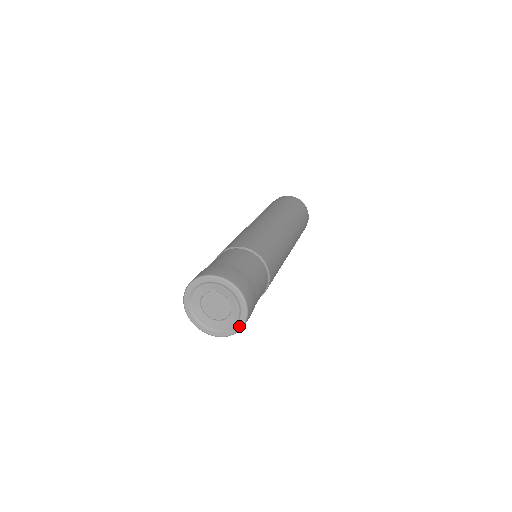
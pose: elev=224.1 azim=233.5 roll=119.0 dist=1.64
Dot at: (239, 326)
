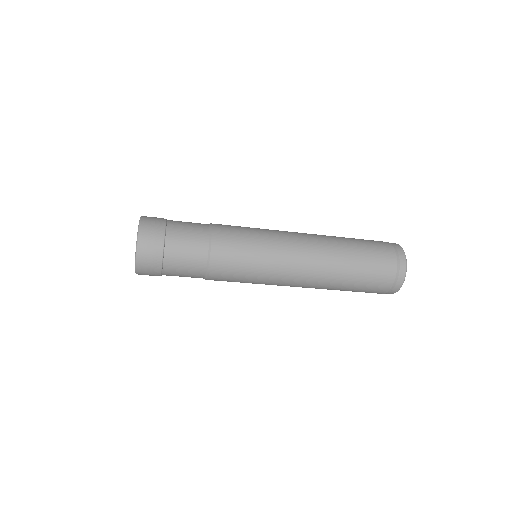
Dot at: (135, 261)
